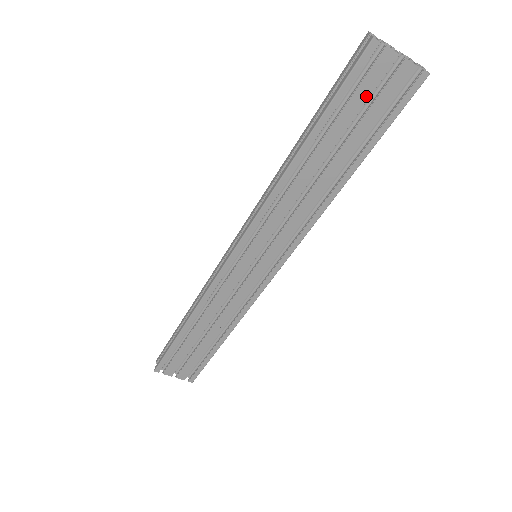
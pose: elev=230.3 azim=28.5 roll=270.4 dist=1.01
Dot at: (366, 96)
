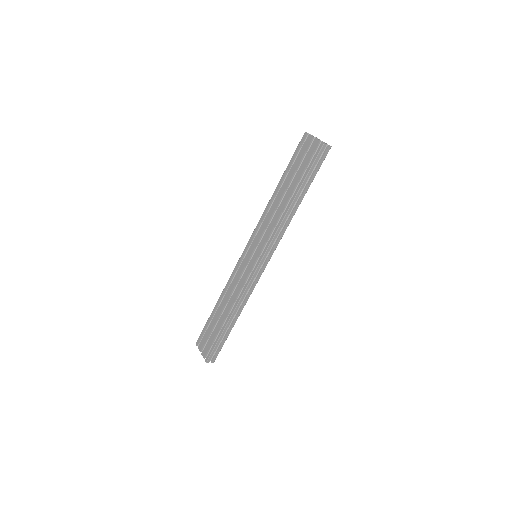
Dot at: (302, 156)
